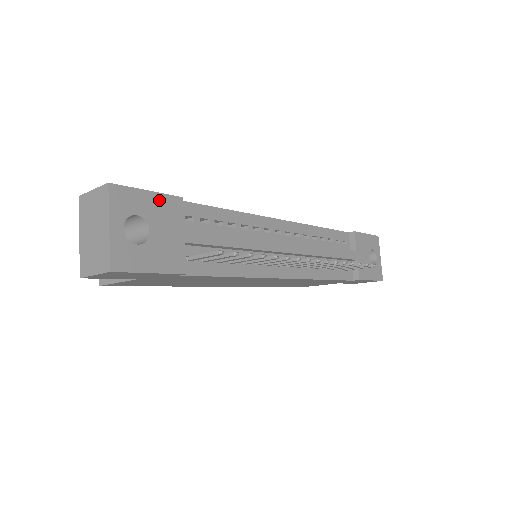
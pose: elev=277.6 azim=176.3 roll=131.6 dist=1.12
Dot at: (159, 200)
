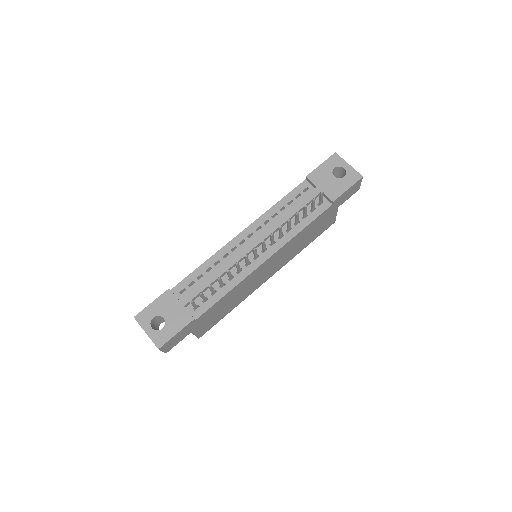
Dot at: (159, 301)
